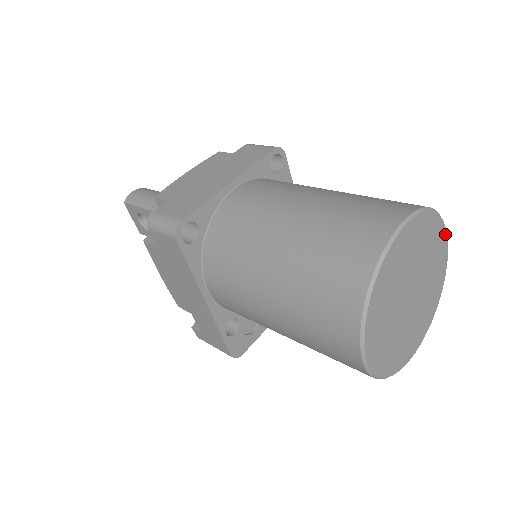
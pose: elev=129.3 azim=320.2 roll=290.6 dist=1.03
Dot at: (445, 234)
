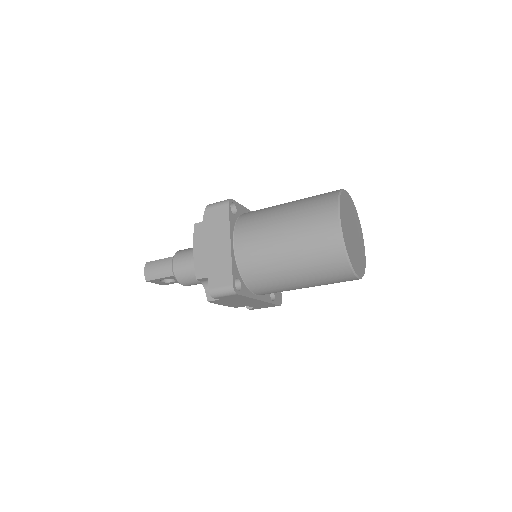
Dot at: (345, 192)
